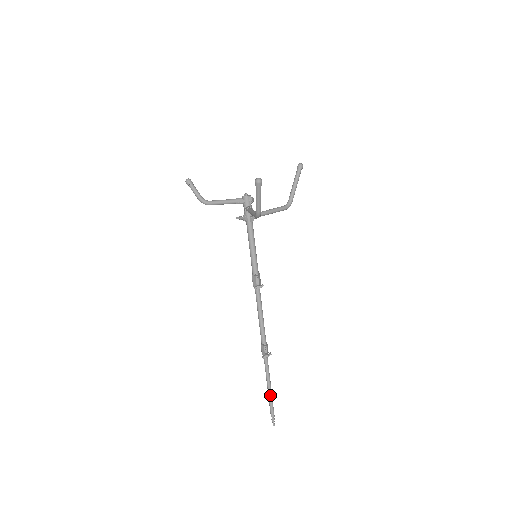
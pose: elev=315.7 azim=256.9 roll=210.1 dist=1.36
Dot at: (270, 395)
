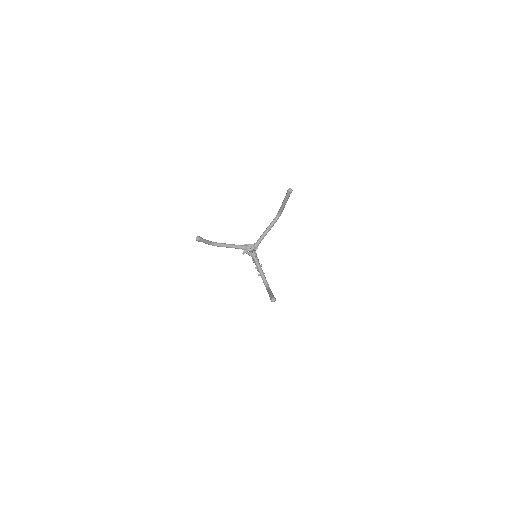
Dot at: occluded
